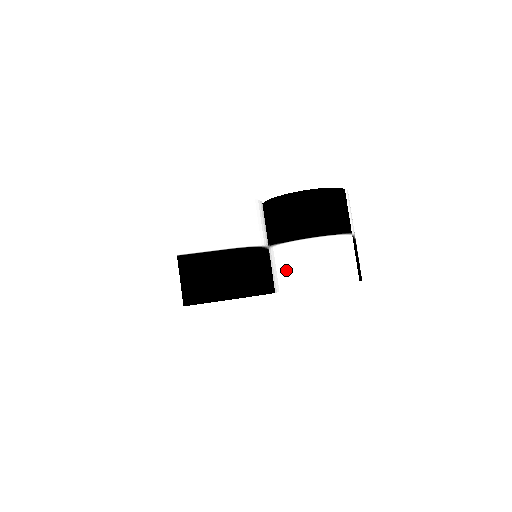
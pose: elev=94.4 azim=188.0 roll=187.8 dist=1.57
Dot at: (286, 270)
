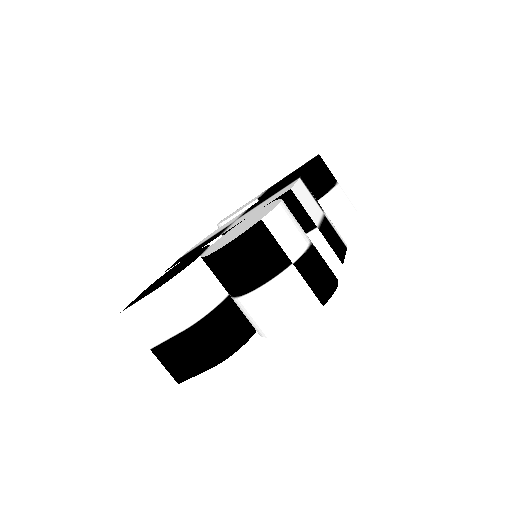
Dot at: (248, 319)
